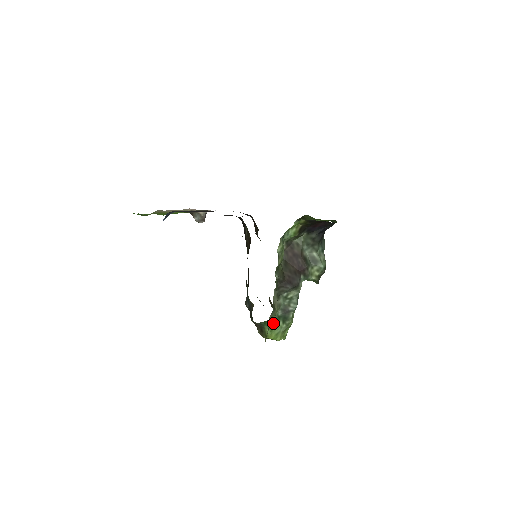
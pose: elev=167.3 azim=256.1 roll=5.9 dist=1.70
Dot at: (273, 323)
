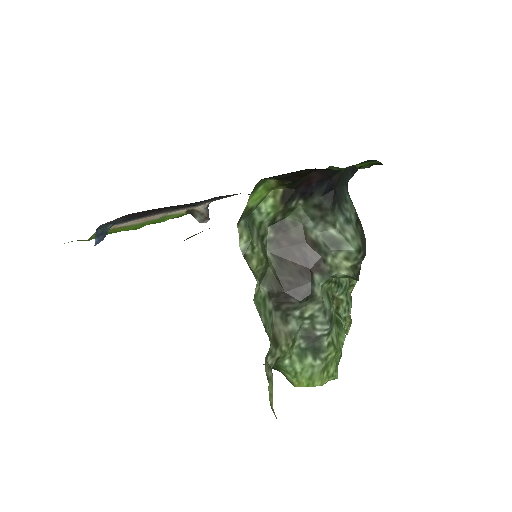
Dot at: (292, 364)
